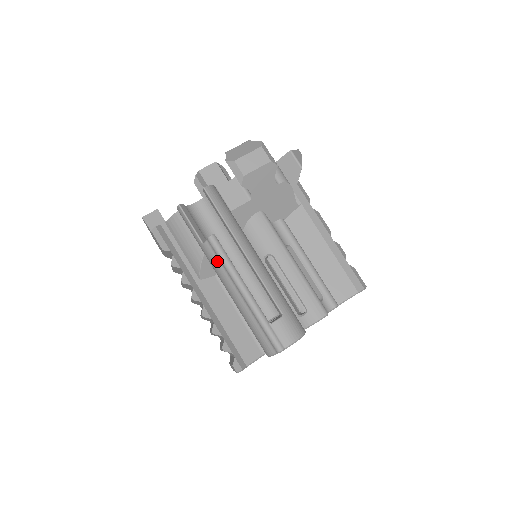
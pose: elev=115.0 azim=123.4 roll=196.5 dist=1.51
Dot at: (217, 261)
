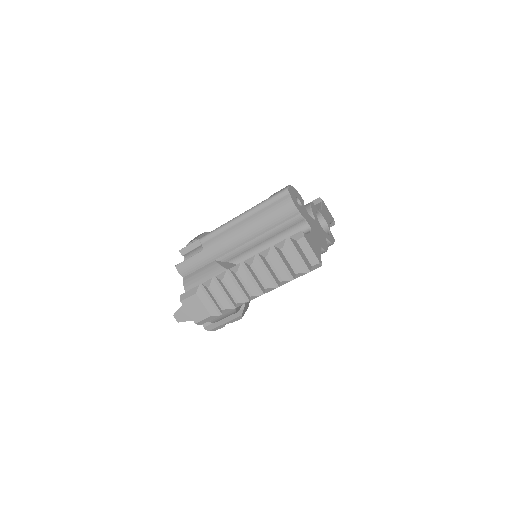
Dot at: (216, 238)
